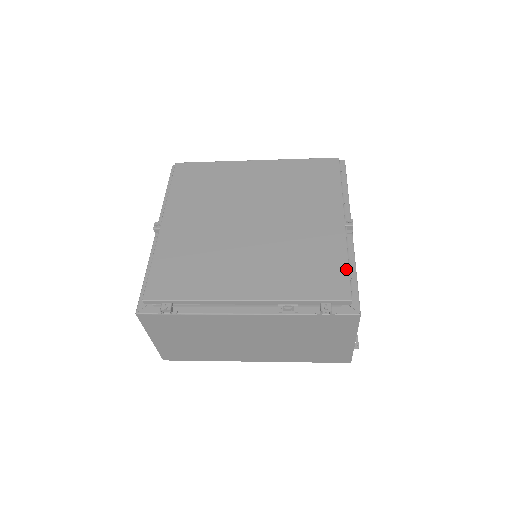
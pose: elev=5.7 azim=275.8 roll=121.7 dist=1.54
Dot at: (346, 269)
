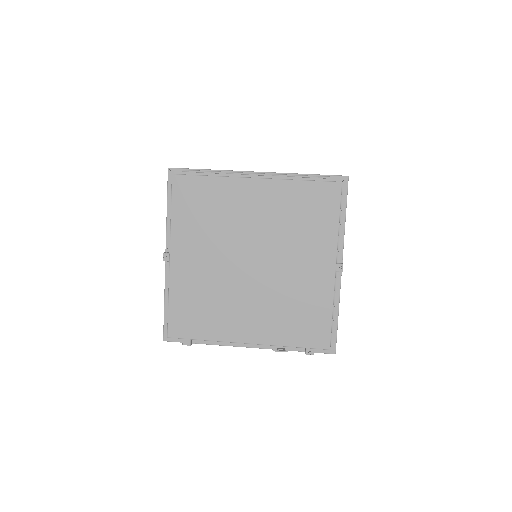
Dot at: (330, 321)
